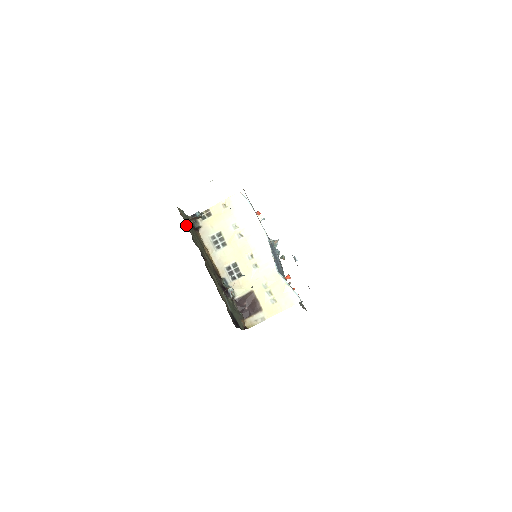
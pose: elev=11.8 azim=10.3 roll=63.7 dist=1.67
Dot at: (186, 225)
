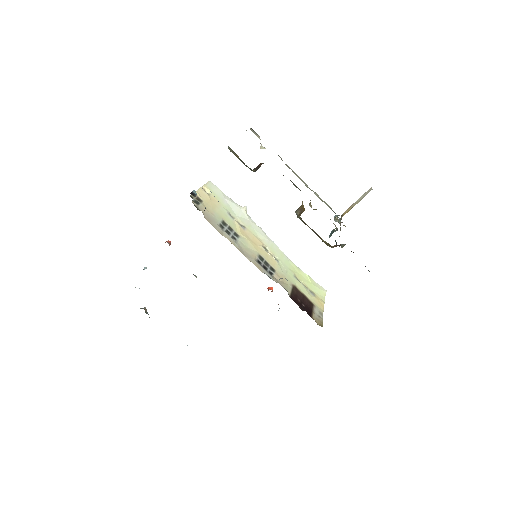
Dot at: occluded
